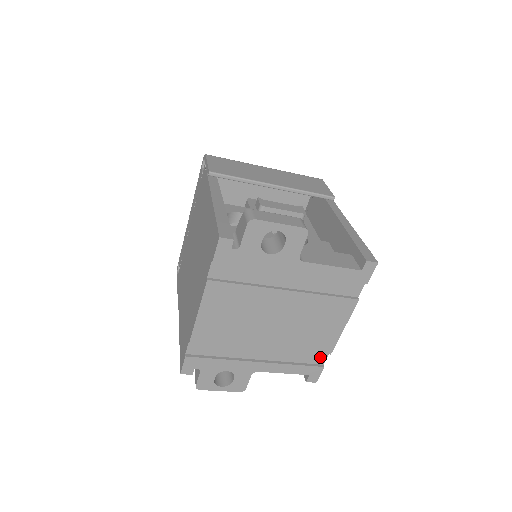
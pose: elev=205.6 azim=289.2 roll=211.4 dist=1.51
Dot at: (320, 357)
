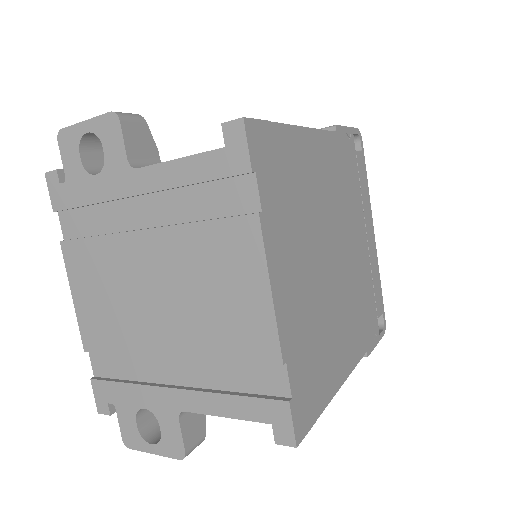
Dot at: (274, 377)
